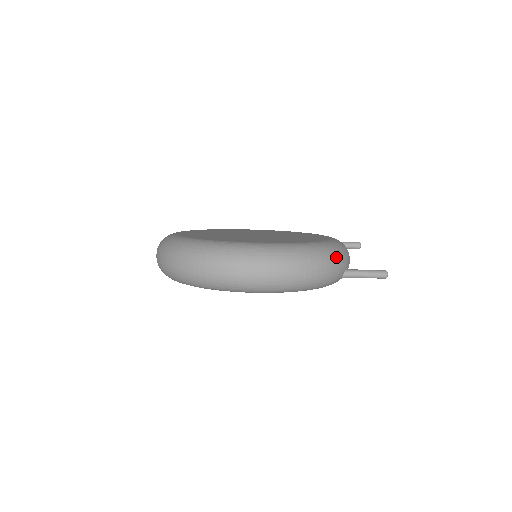
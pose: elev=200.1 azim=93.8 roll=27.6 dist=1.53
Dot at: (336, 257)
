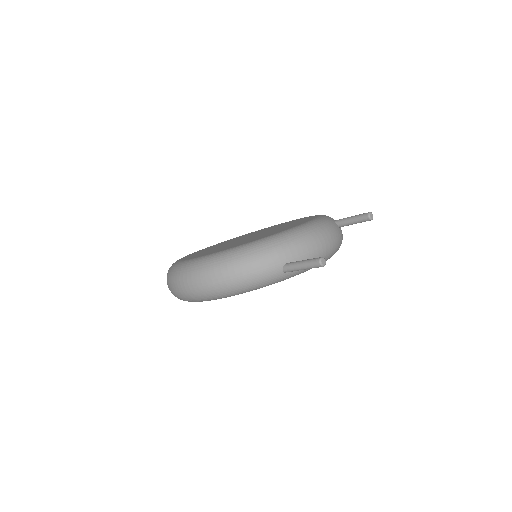
Dot at: (256, 257)
